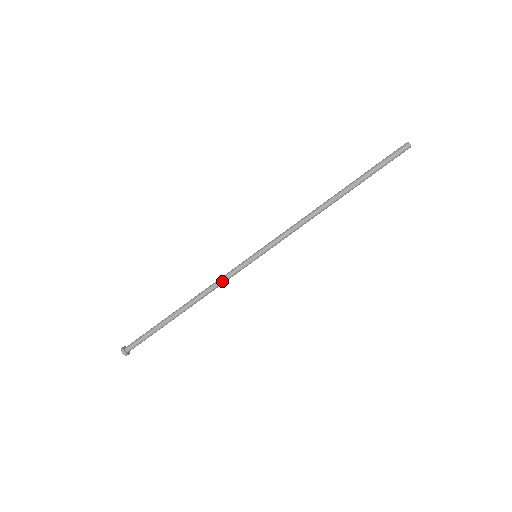
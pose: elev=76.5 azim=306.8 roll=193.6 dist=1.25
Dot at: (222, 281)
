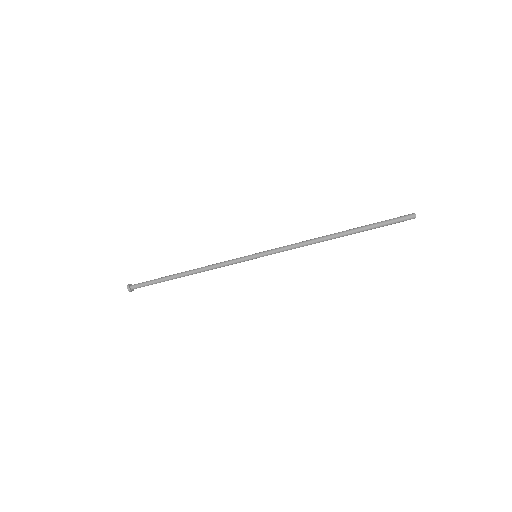
Dot at: occluded
